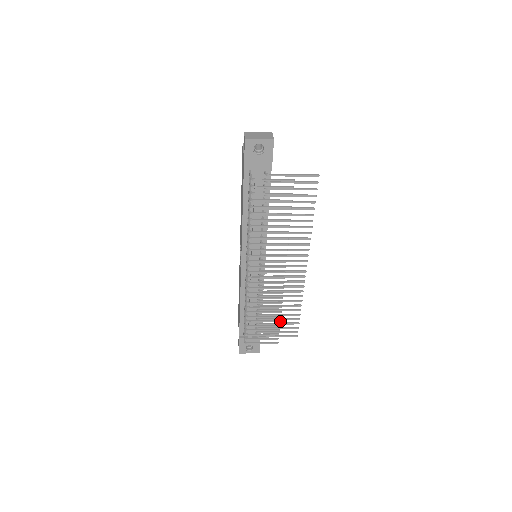
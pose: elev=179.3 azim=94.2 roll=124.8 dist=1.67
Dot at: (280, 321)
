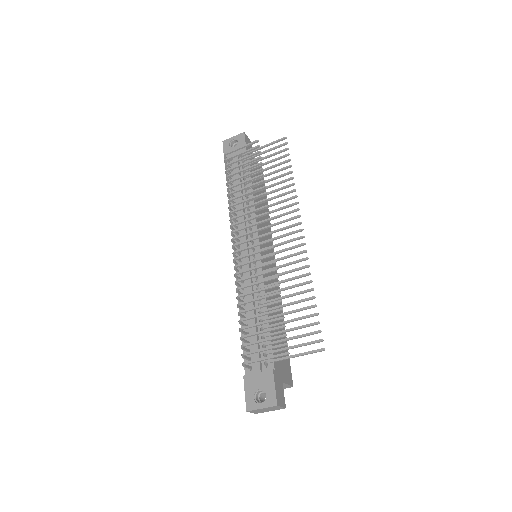
Dot at: (282, 309)
